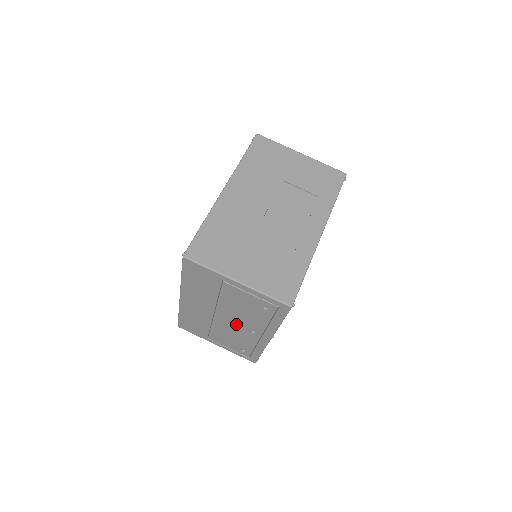
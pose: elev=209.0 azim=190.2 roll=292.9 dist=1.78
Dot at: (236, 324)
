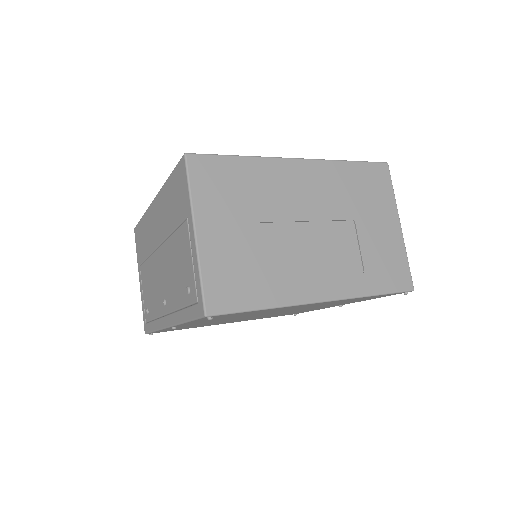
Dot at: (162, 278)
